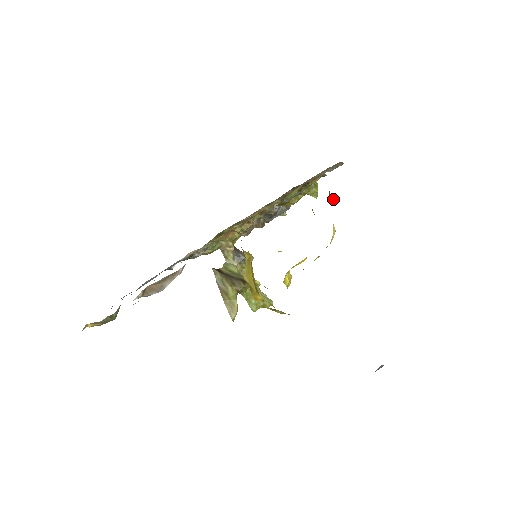
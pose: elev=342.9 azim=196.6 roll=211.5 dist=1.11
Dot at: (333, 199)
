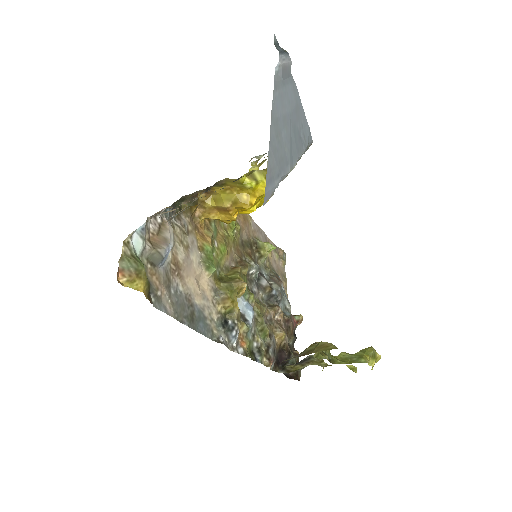
Dot at: occluded
